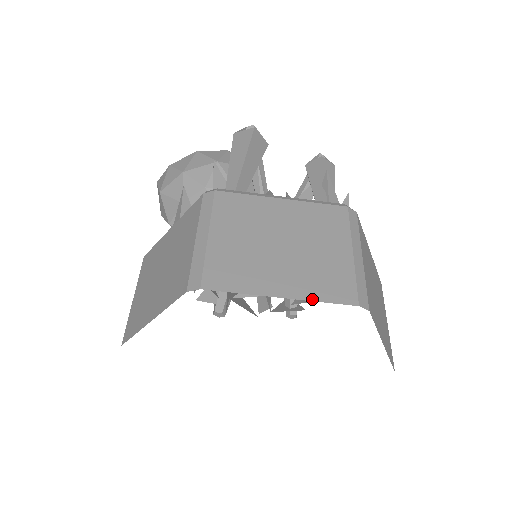
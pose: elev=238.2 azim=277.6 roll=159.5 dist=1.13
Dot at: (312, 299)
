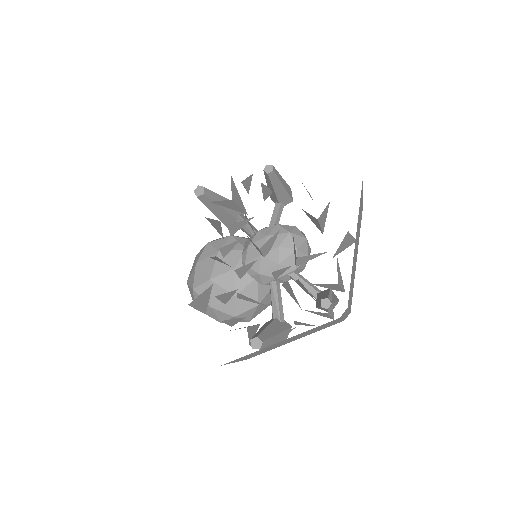
Dot at: occluded
